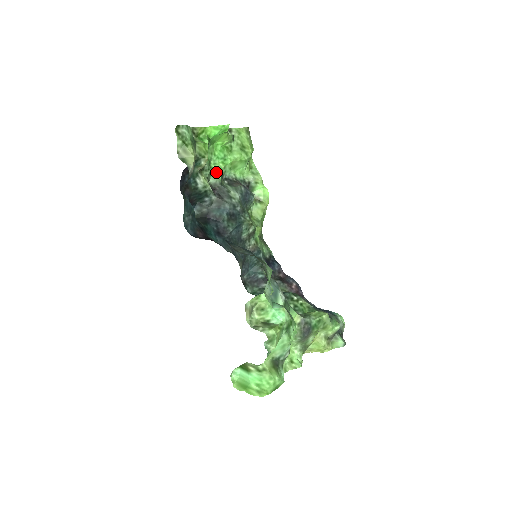
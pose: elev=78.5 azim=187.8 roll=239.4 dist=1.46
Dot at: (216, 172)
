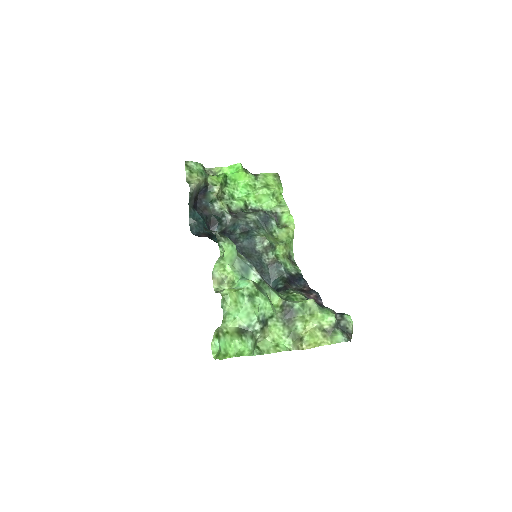
Dot at: (238, 202)
